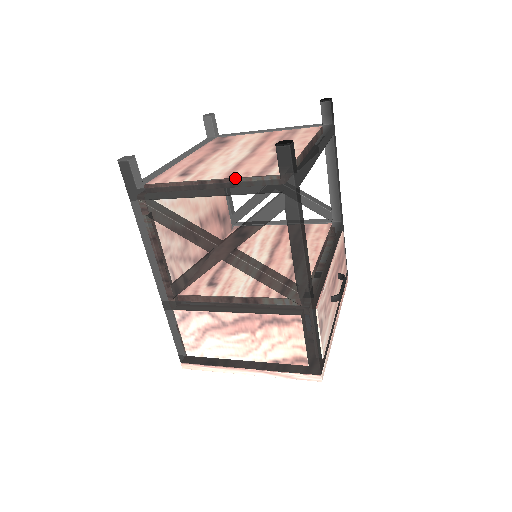
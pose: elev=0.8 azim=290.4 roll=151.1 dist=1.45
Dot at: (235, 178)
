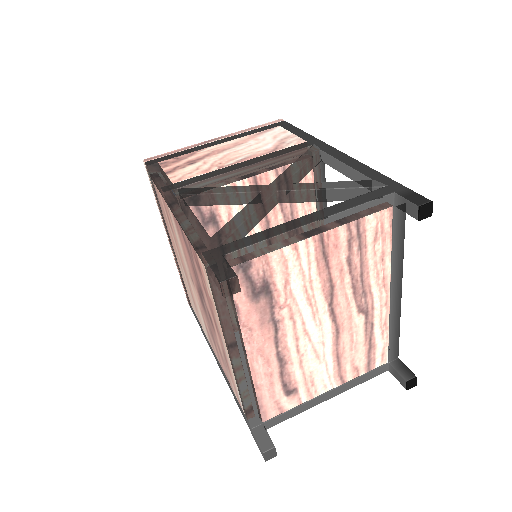
Dot at: (352, 383)
